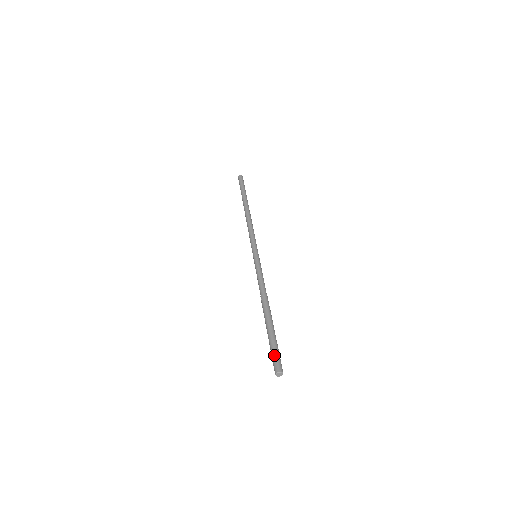
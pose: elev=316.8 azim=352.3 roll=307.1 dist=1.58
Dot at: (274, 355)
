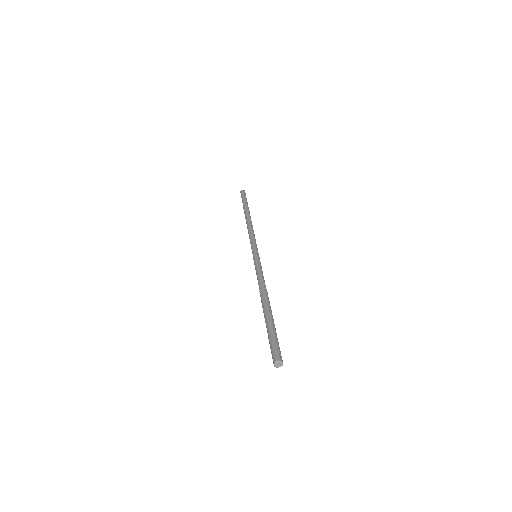
Dot at: (271, 346)
